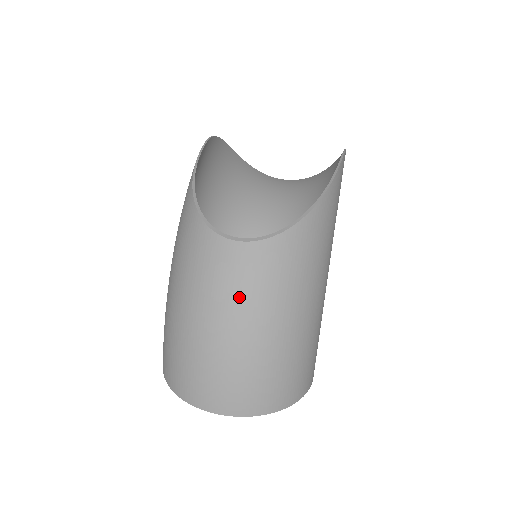
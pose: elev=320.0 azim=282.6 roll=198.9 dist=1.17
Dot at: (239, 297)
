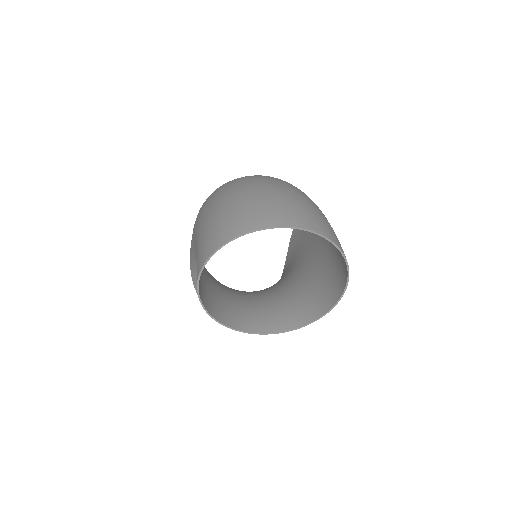
Dot at: (278, 182)
